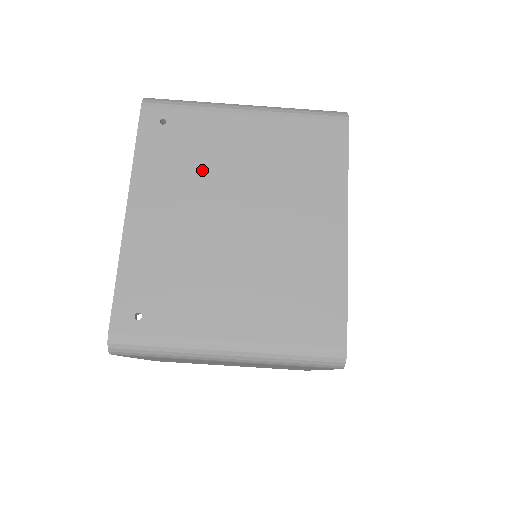
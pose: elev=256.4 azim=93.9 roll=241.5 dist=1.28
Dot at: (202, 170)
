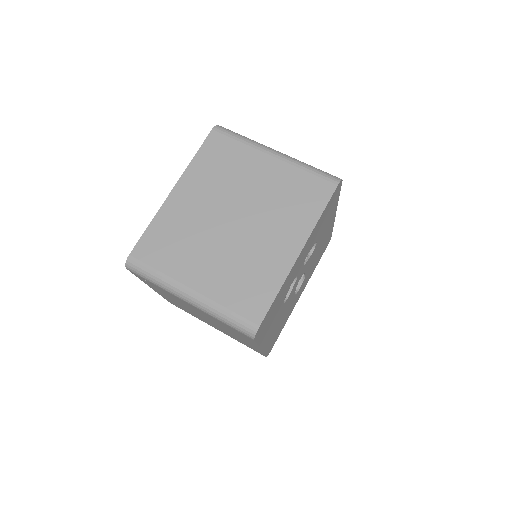
Dot at: occluded
